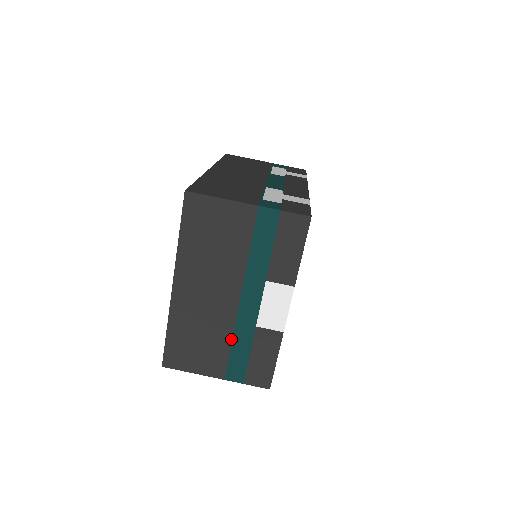
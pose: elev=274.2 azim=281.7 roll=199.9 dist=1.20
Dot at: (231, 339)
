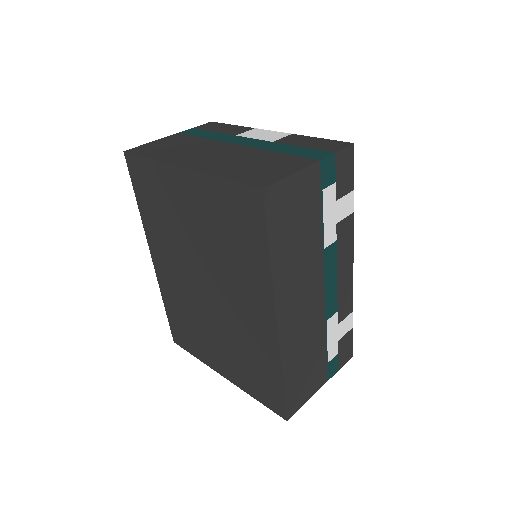
Dot at: (273, 152)
